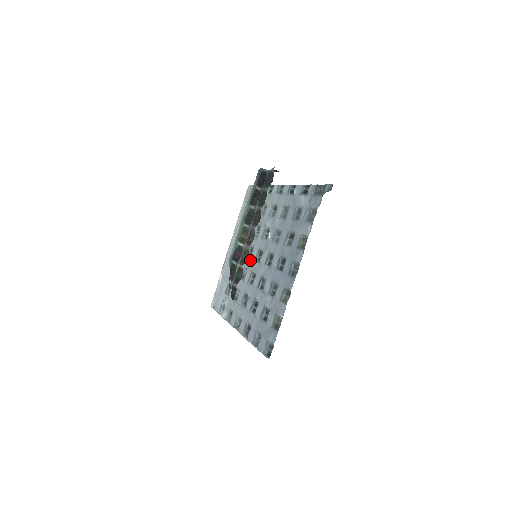
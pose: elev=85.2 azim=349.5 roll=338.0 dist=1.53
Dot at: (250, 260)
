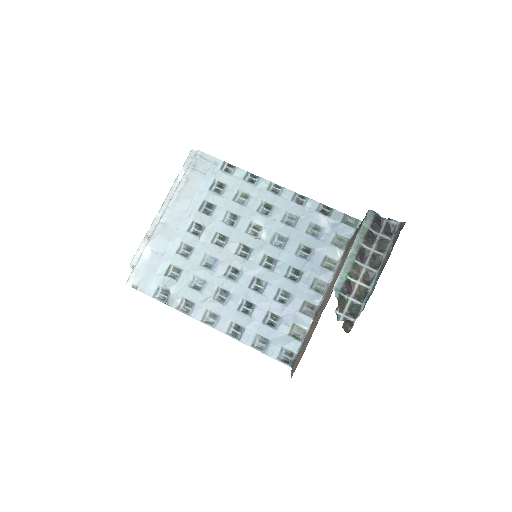
Dot at: (225, 251)
